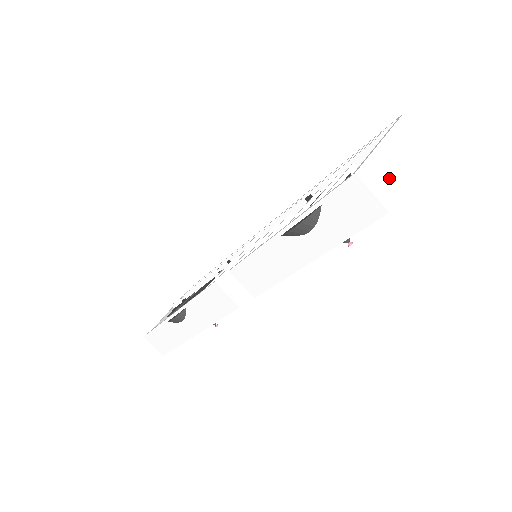
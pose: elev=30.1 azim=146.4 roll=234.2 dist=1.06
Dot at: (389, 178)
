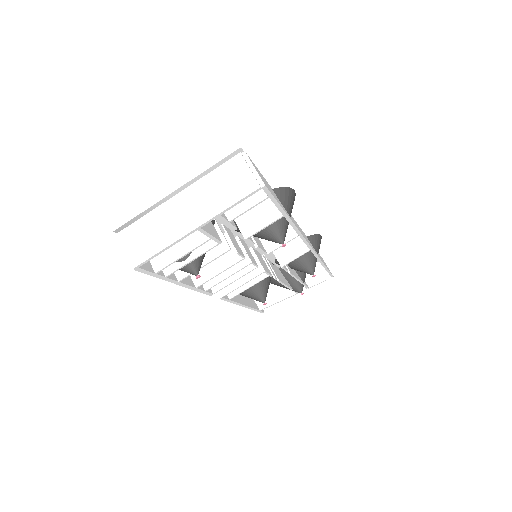
Dot at: (158, 235)
